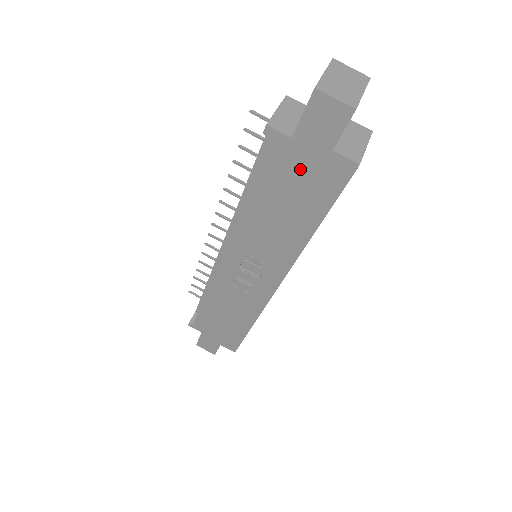
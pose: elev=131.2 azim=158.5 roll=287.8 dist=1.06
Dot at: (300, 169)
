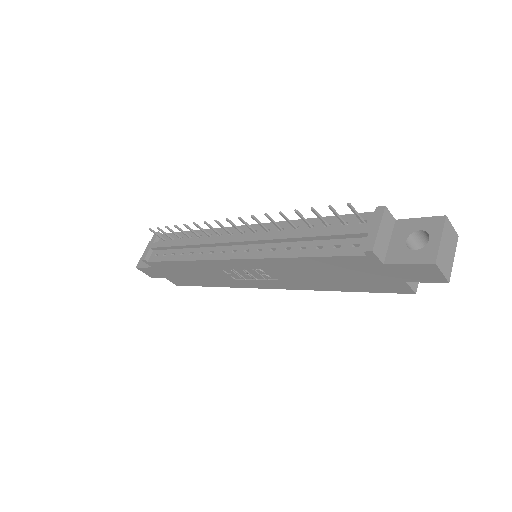
Dot at: (369, 274)
